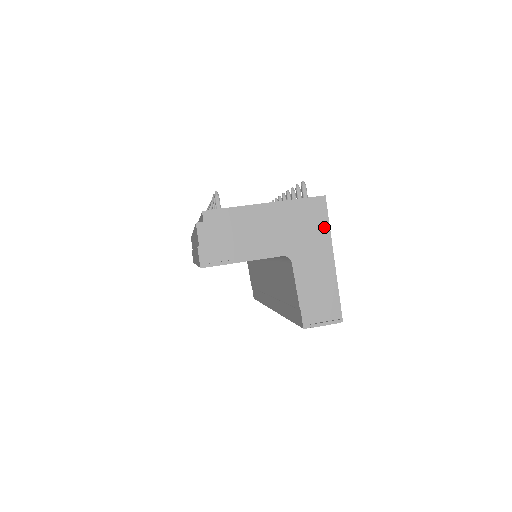
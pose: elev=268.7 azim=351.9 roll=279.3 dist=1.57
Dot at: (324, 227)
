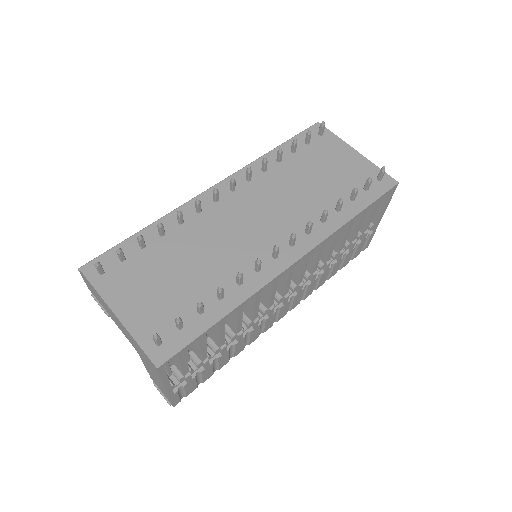
Dot at: (158, 375)
